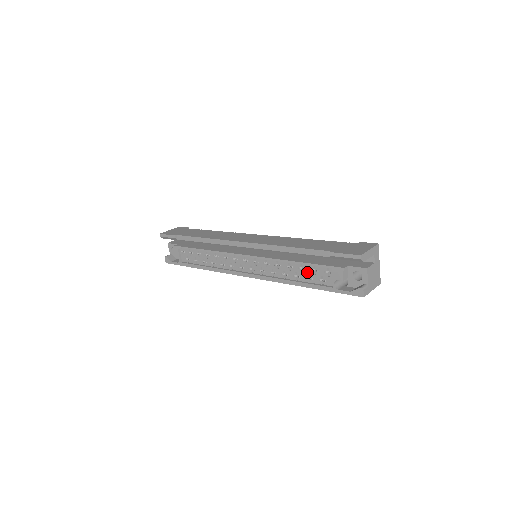
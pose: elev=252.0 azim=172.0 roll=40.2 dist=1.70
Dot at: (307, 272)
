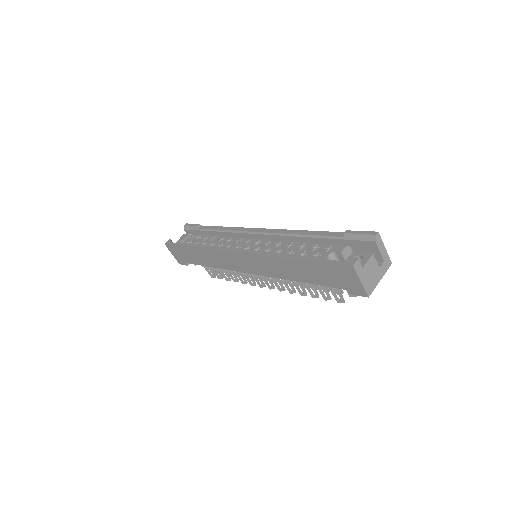
Dot at: (306, 249)
